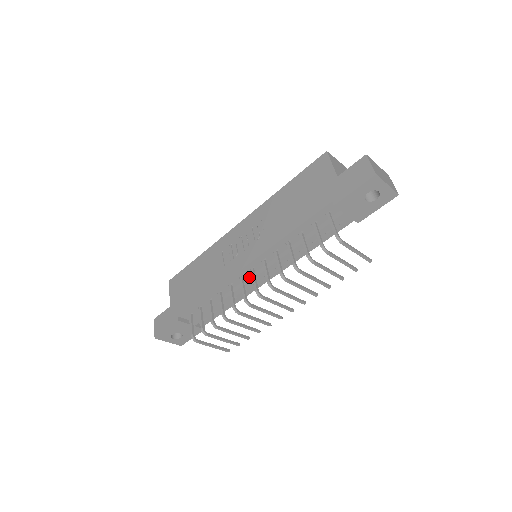
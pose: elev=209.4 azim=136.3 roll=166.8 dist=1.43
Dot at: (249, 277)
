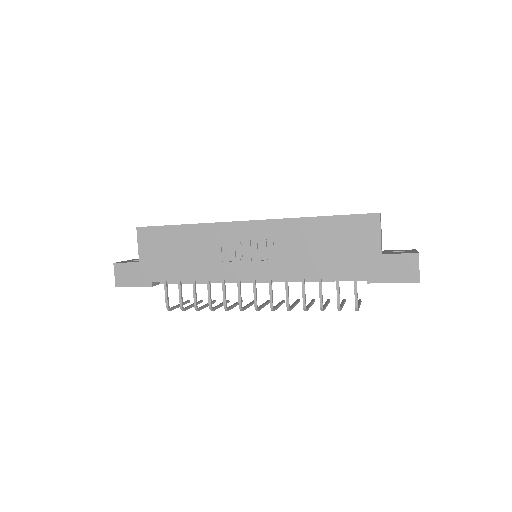
Dot at: occluded
